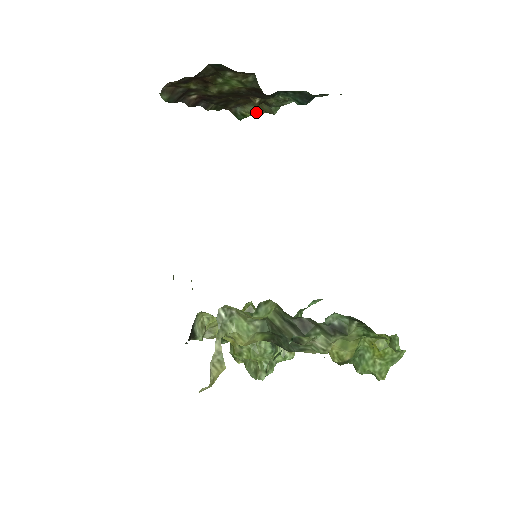
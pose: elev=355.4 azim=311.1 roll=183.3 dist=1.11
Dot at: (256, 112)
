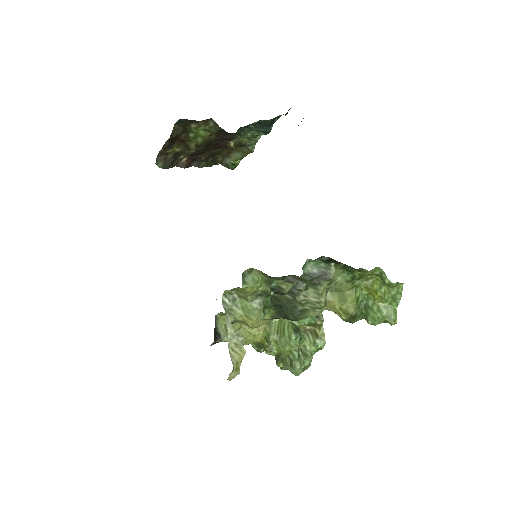
Dot at: (240, 157)
